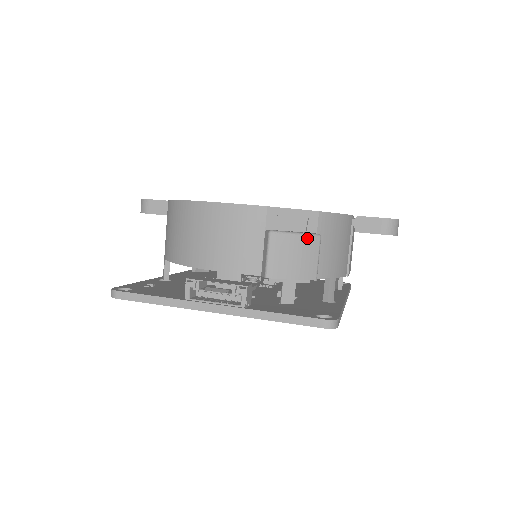
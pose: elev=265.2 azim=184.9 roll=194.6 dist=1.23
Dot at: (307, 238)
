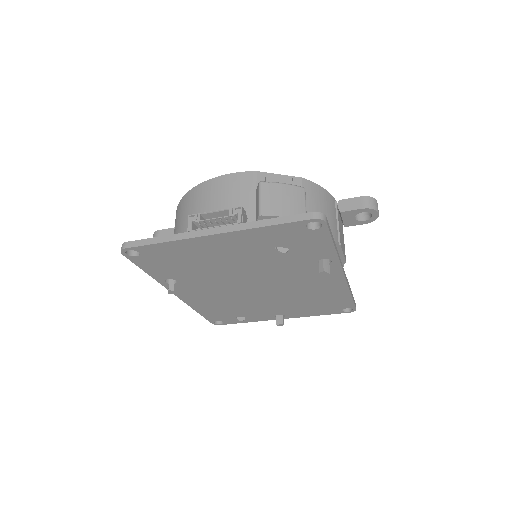
Dot at: (293, 187)
